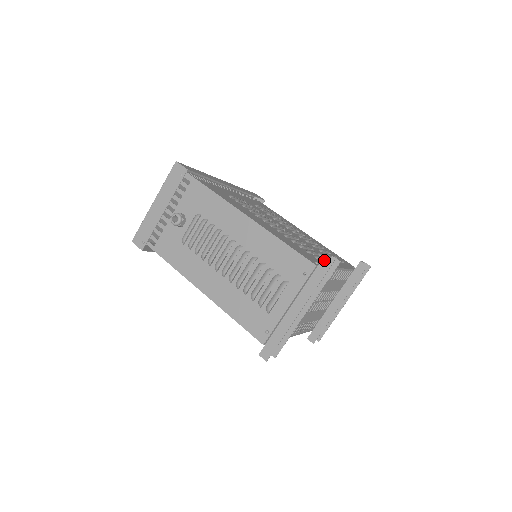
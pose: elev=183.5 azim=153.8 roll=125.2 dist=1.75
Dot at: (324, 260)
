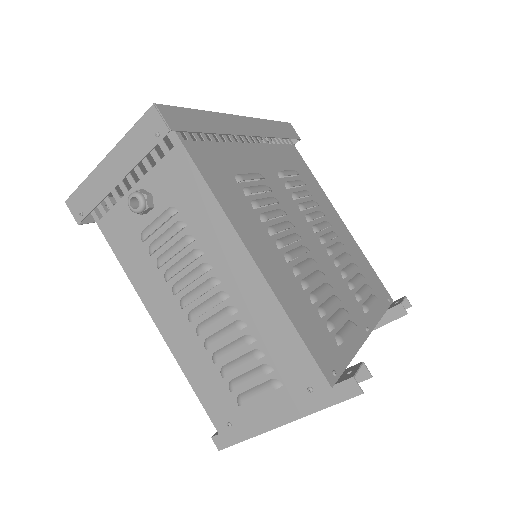
Dot at: (347, 383)
